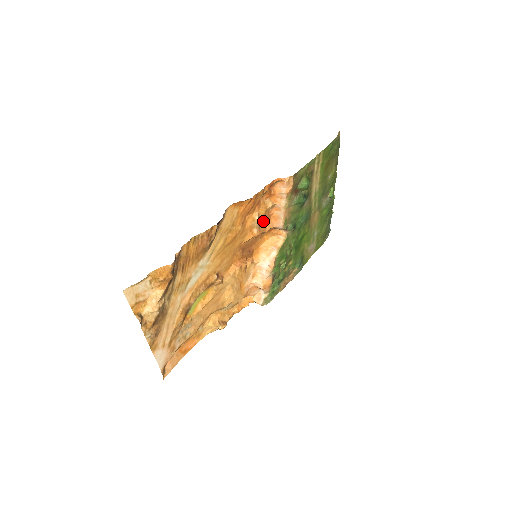
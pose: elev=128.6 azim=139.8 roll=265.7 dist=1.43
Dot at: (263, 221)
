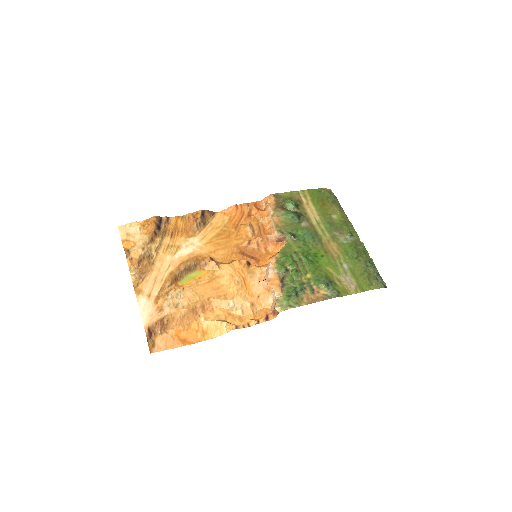
Dot at: (257, 230)
